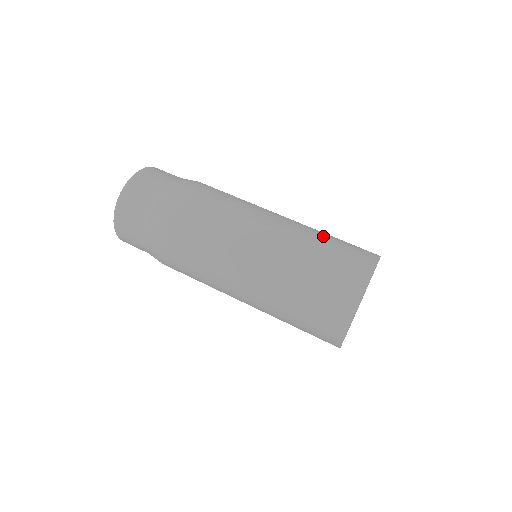
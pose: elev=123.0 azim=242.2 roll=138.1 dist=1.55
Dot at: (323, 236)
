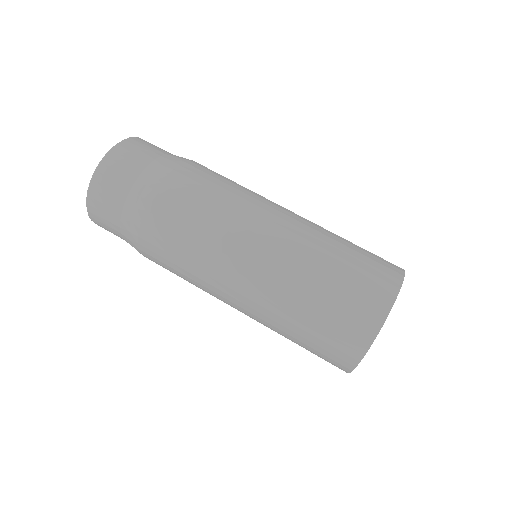
Dot at: (326, 266)
